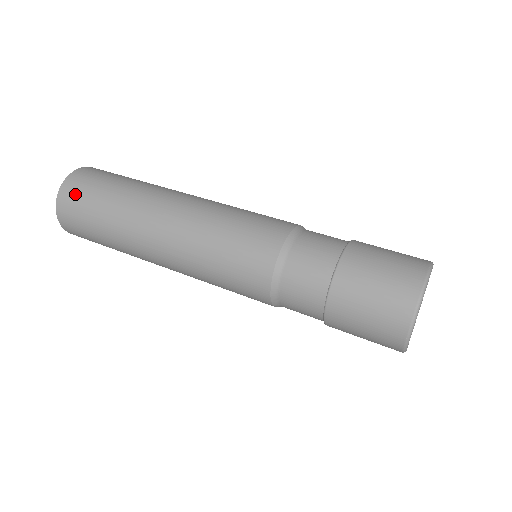
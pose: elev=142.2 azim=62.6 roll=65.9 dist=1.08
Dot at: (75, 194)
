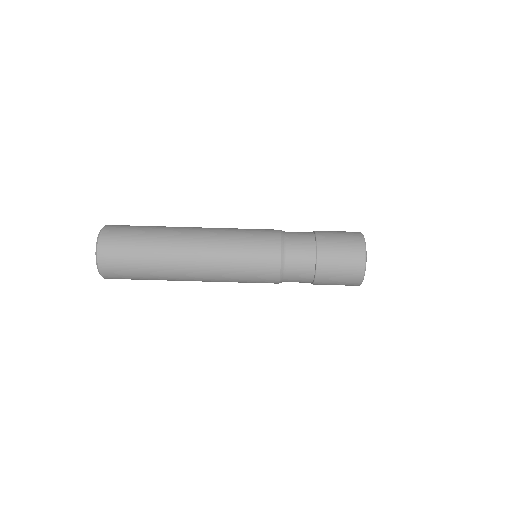
Dot at: occluded
